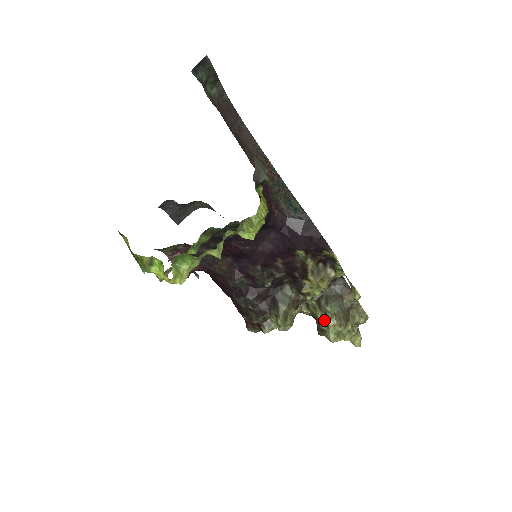
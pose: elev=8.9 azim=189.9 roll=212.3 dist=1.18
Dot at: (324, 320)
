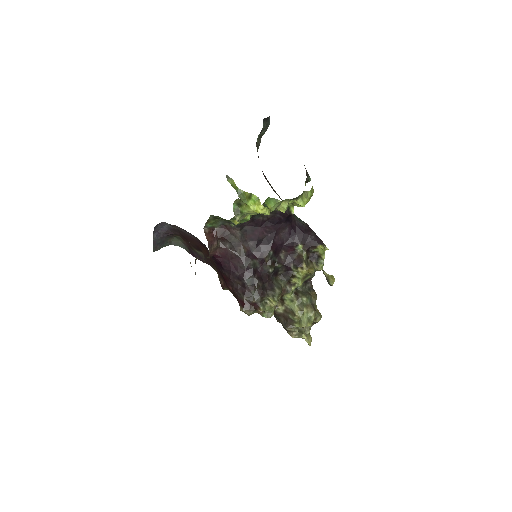
Dot at: (300, 308)
